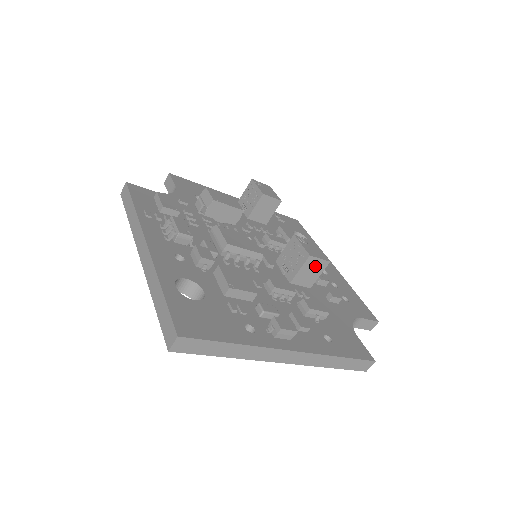
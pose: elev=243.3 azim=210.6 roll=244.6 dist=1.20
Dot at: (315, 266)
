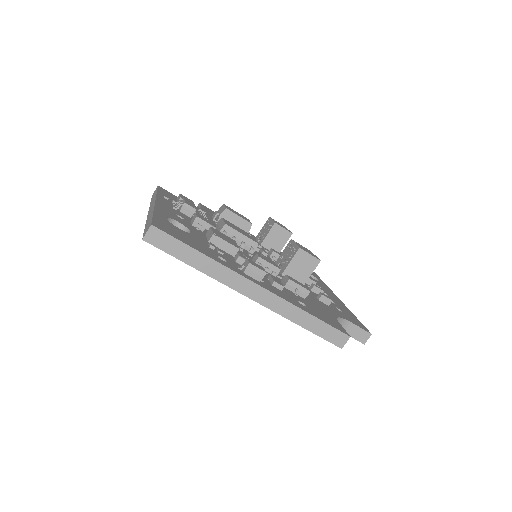
Dot at: (306, 262)
